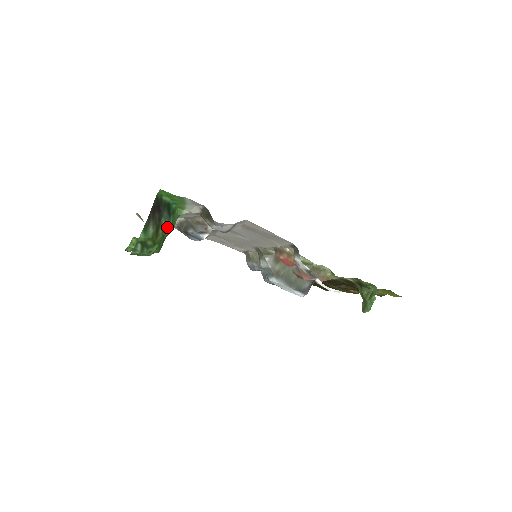
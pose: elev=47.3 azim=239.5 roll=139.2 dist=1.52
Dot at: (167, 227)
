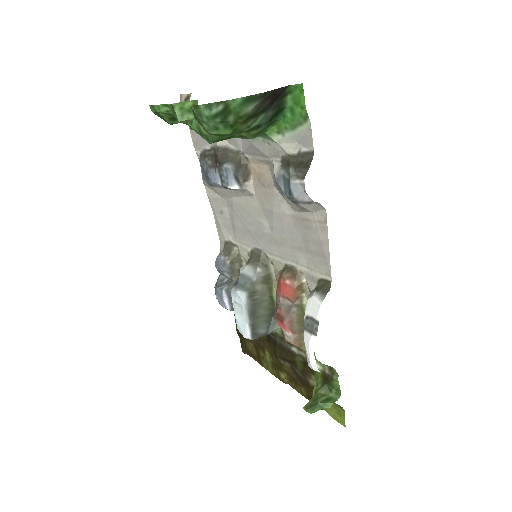
Dot at: (255, 128)
